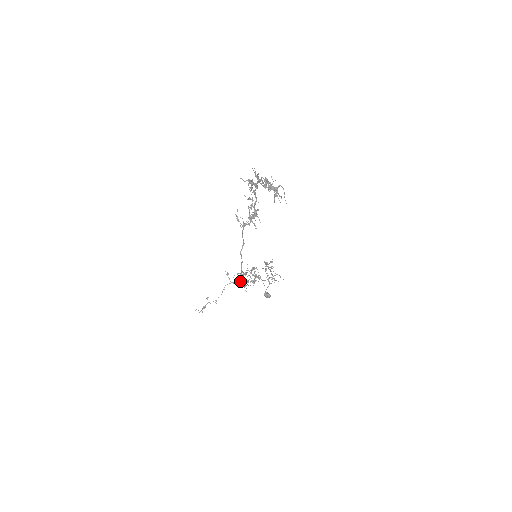
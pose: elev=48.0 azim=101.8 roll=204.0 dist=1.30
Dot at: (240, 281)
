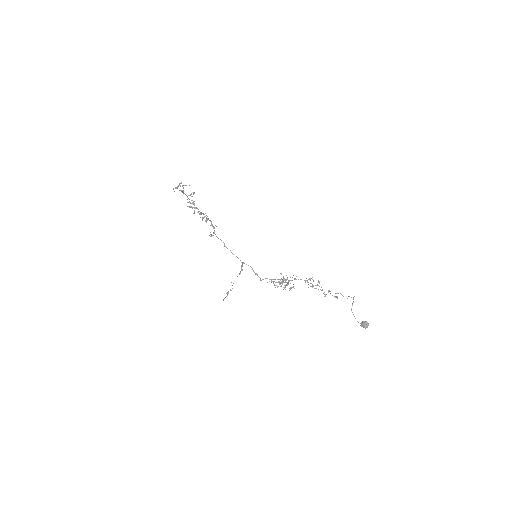
Dot at: (242, 264)
